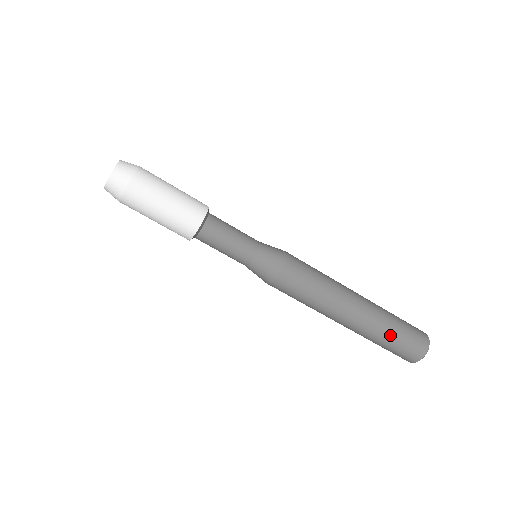
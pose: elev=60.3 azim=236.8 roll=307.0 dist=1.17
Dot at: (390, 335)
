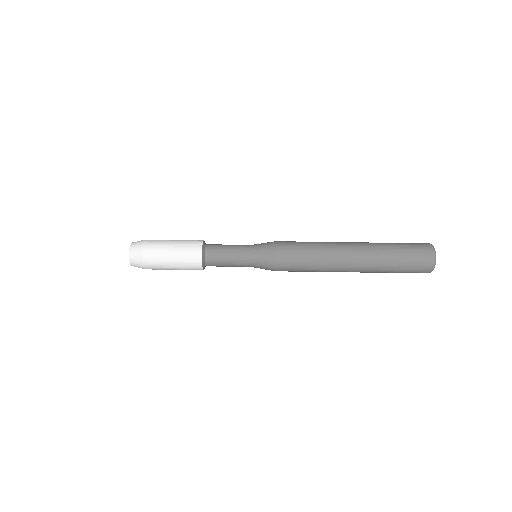
Dot at: (393, 251)
